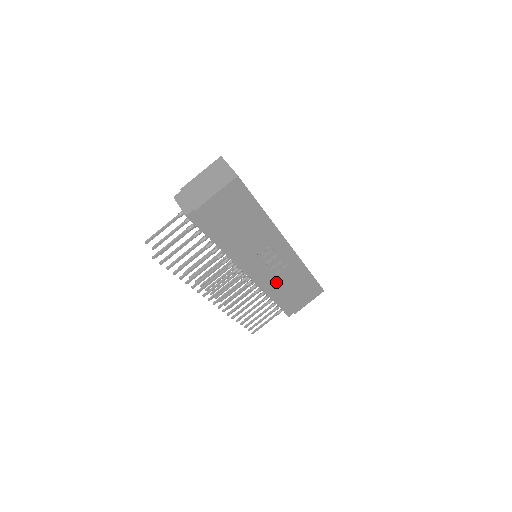
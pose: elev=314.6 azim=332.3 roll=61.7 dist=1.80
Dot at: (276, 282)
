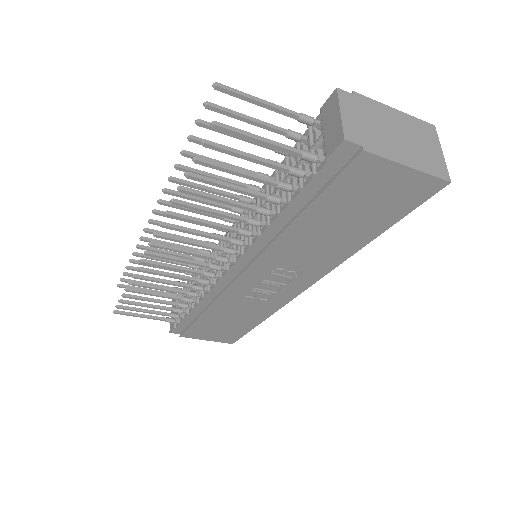
Dot at: (229, 301)
